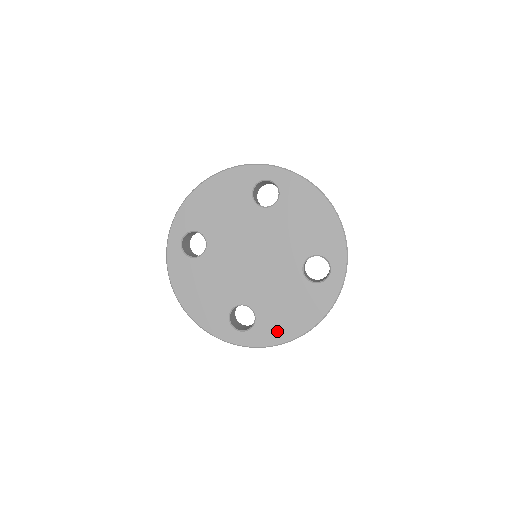
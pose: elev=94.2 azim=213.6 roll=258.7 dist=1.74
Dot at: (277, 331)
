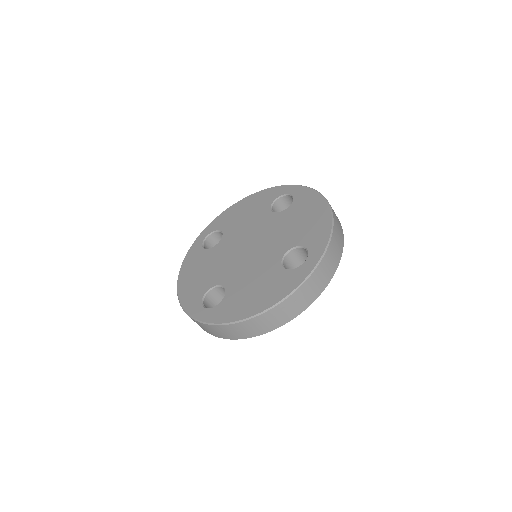
Dot at: (235, 310)
